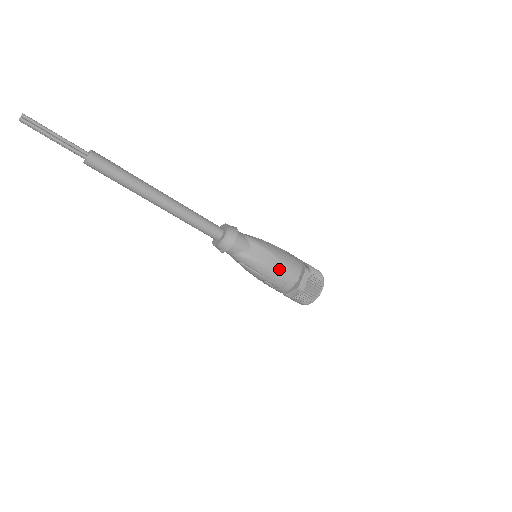
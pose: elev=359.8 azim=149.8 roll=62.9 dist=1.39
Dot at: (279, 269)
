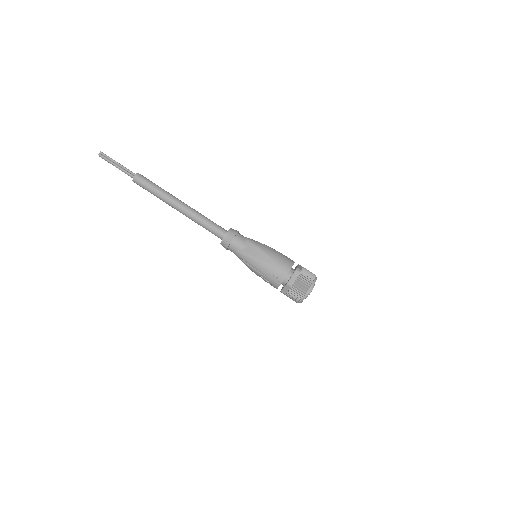
Dot at: (269, 265)
